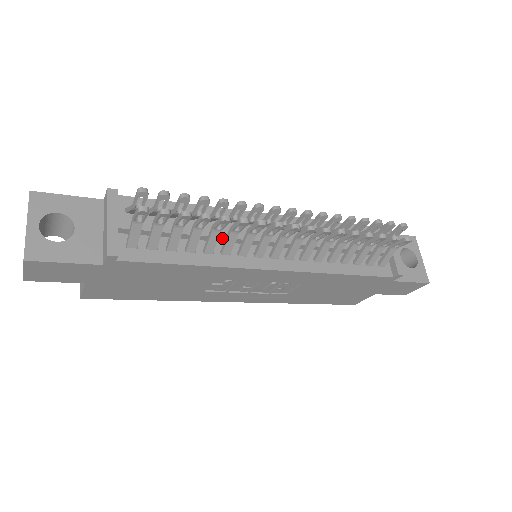
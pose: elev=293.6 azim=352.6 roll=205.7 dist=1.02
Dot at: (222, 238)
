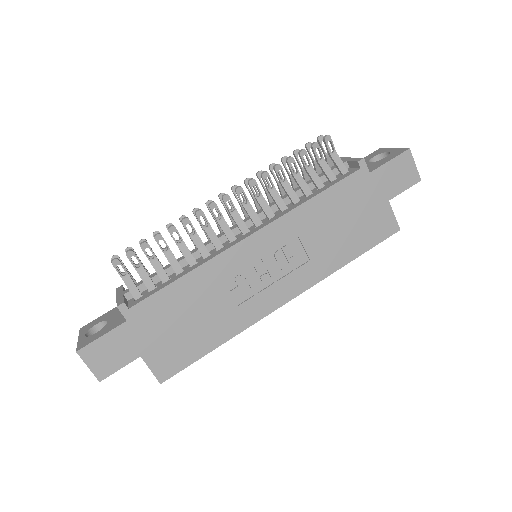
Dot at: (198, 251)
